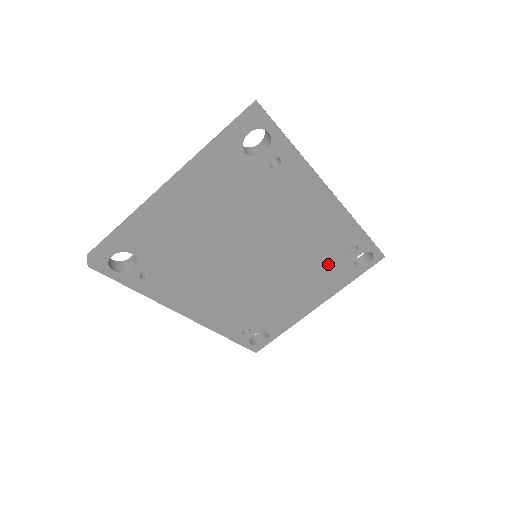
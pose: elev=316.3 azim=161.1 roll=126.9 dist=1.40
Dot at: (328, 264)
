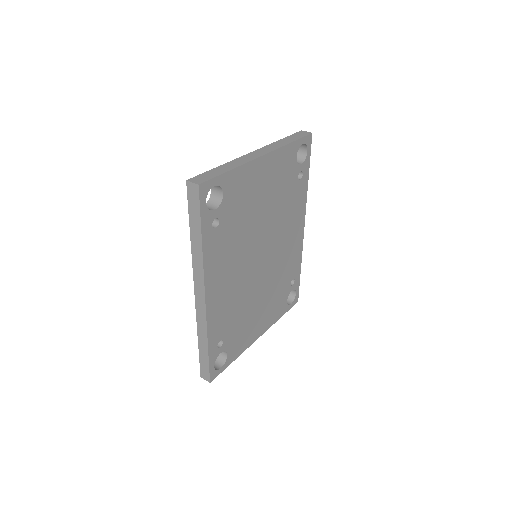
Dot at: (280, 289)
